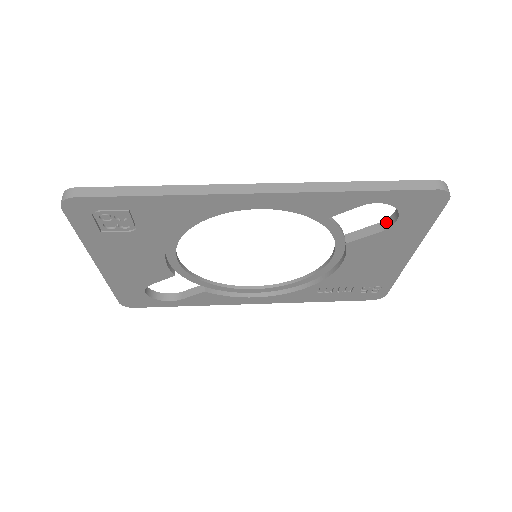
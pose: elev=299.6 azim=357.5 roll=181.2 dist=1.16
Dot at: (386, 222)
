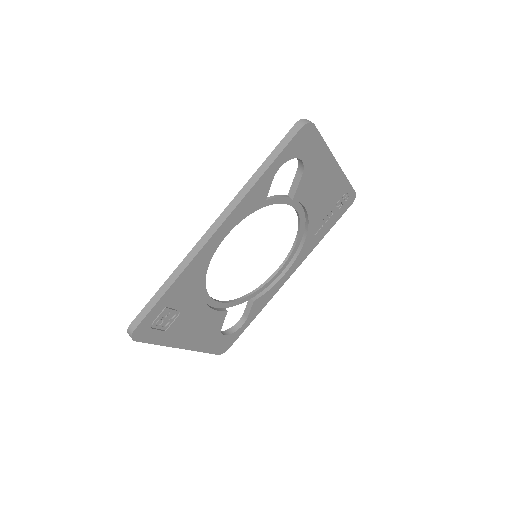
Dot at: (299, 167)
